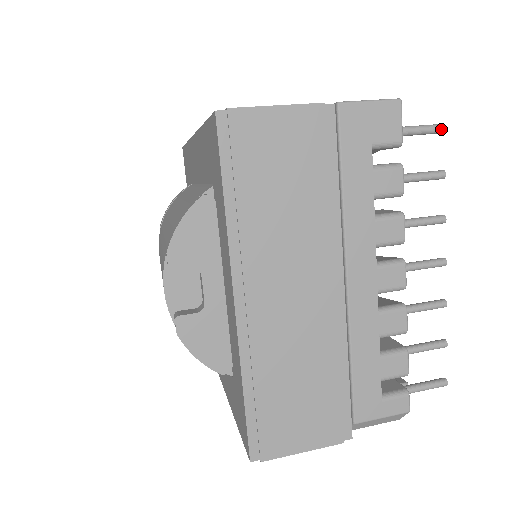
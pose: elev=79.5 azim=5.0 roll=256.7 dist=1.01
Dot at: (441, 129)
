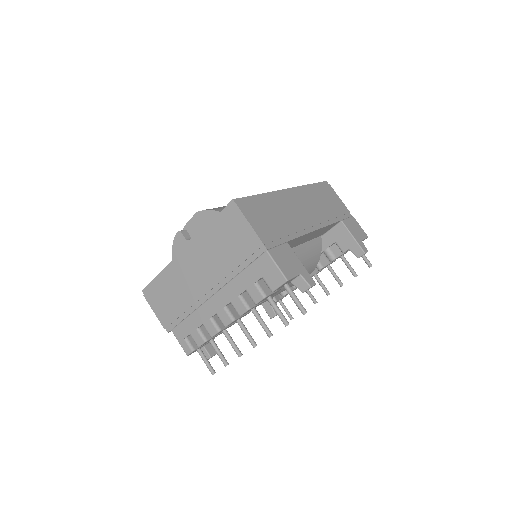
Dot at: (302, 312)
